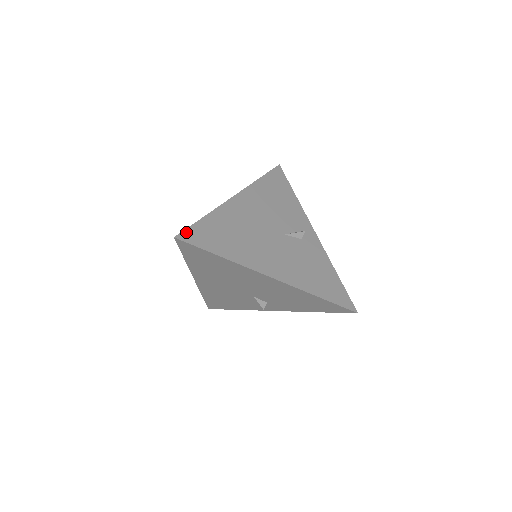
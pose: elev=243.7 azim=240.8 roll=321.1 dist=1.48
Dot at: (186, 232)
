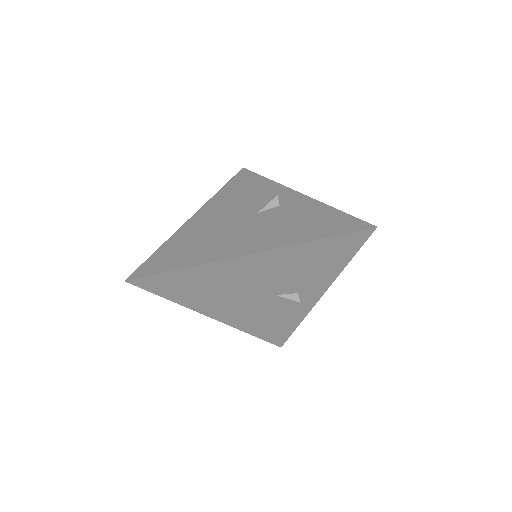
Dot at: (138, 270)
